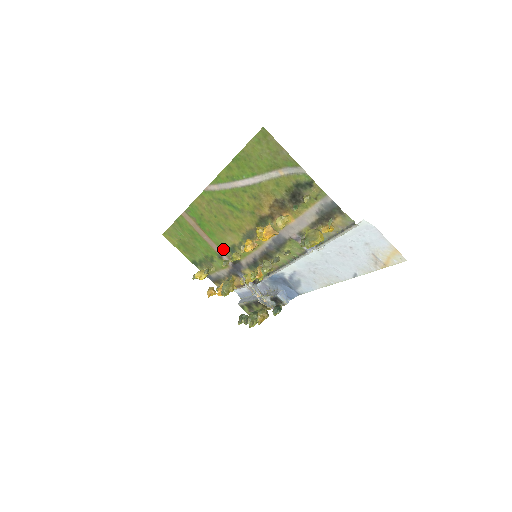
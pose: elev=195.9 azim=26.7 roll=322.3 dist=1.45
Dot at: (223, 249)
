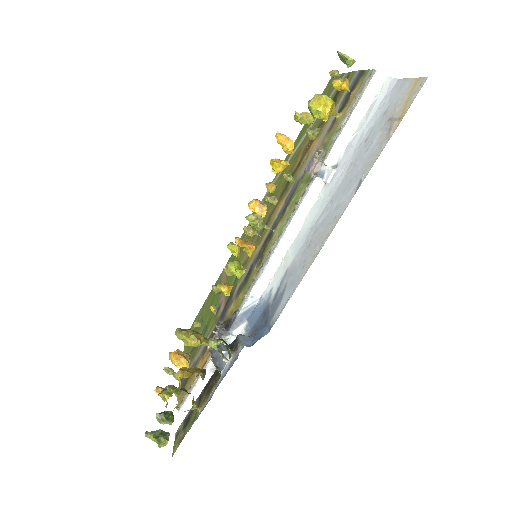
Dot at: occluded
